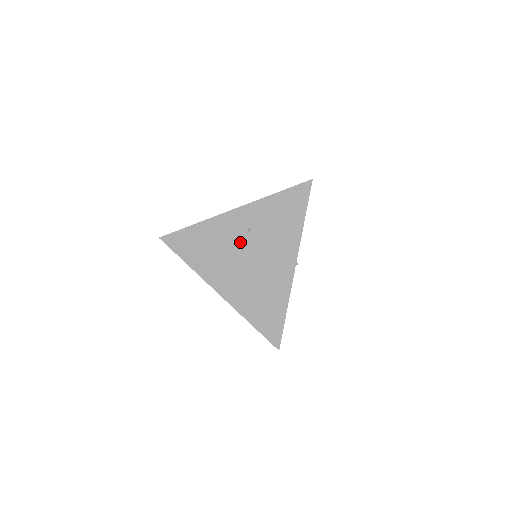
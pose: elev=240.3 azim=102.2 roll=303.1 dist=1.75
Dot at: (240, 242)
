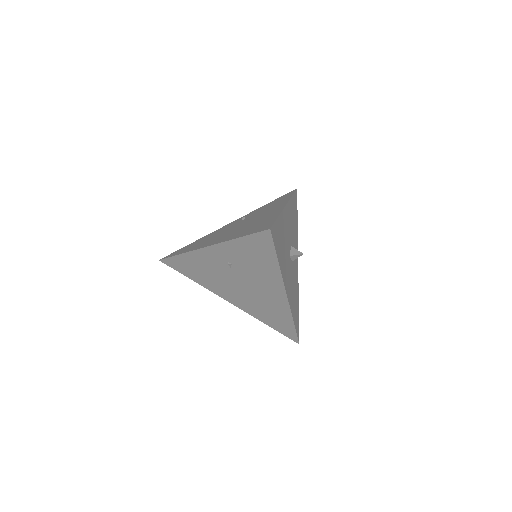
Dot at: (227, 272)
